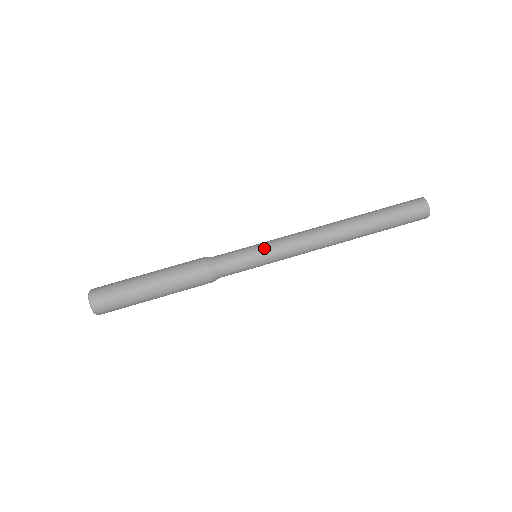
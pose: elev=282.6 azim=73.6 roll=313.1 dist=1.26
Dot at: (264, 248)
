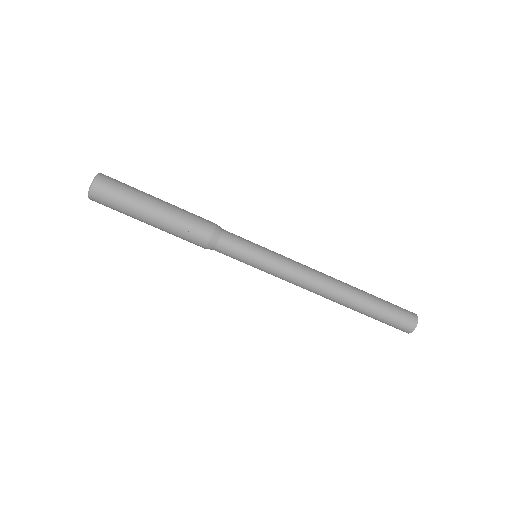
Dot at: (263, 267)
